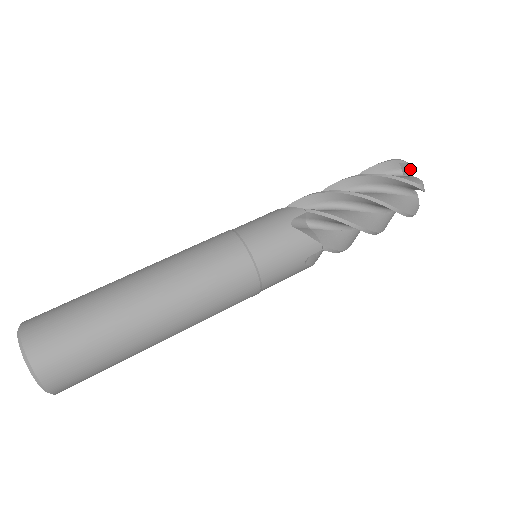
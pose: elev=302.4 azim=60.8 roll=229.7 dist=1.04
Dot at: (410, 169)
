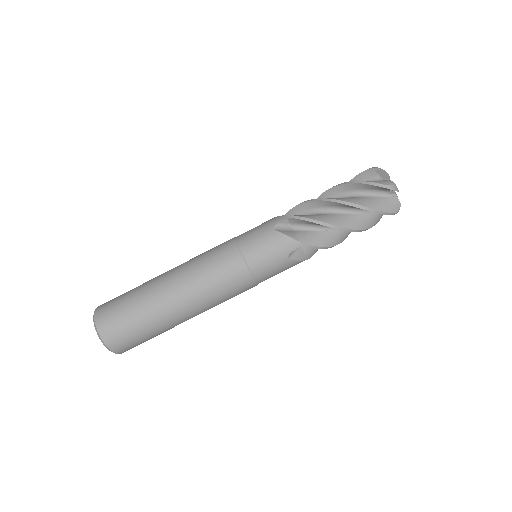
Dot at: (397, 190)
